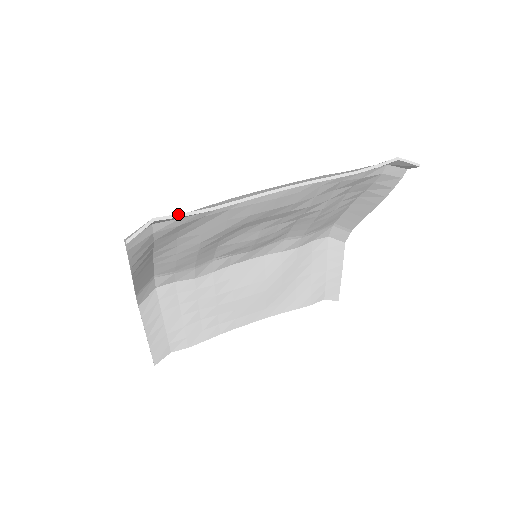
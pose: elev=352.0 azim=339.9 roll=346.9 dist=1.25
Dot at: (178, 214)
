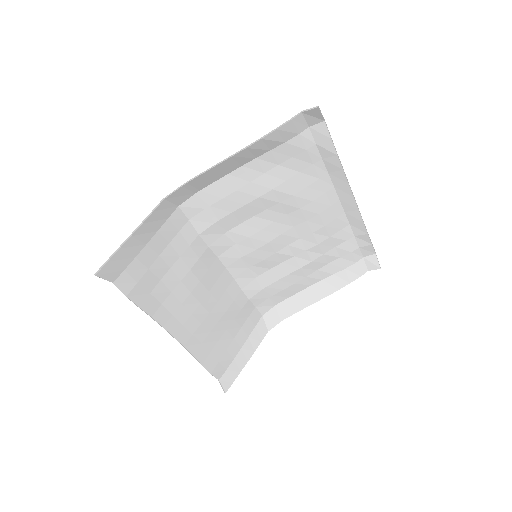
Dot at: (330, 135)
